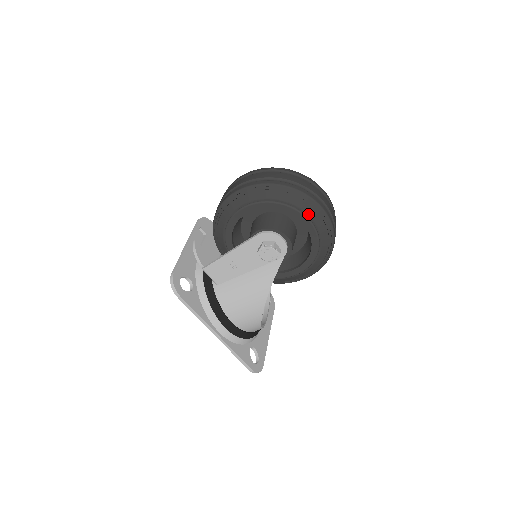
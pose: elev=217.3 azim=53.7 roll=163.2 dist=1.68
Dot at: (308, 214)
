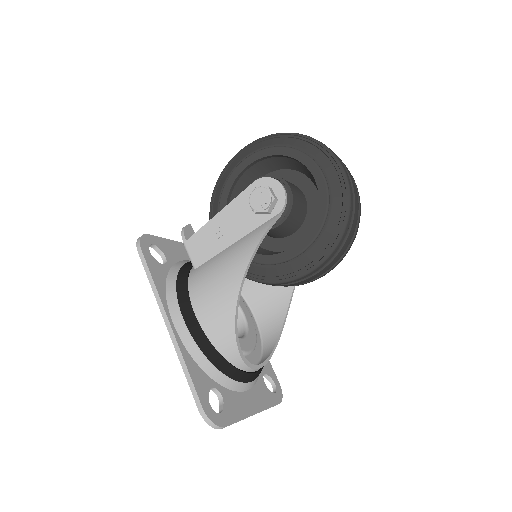
Dot at: (317, 159)
